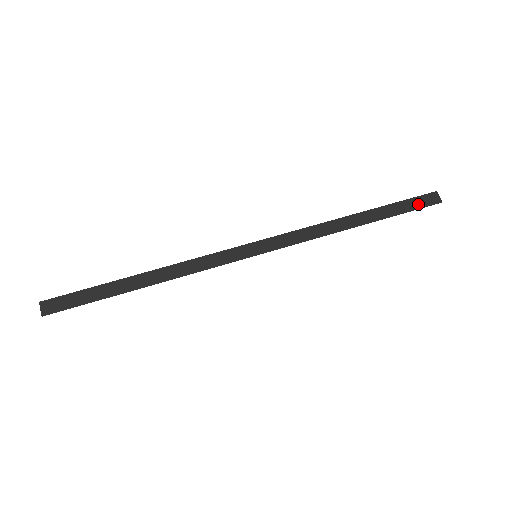
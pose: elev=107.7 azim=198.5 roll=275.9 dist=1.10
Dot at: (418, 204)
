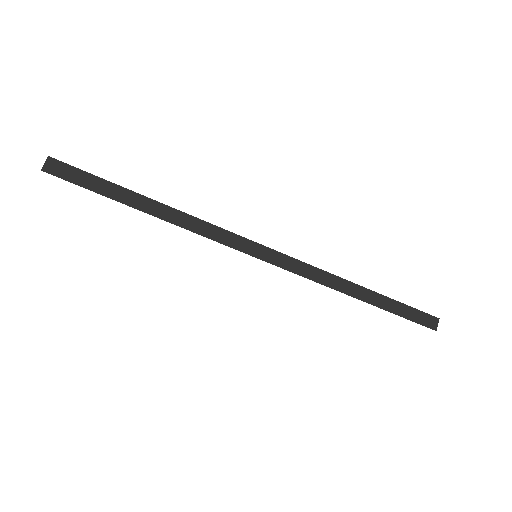
Dot at: (417, 317)
